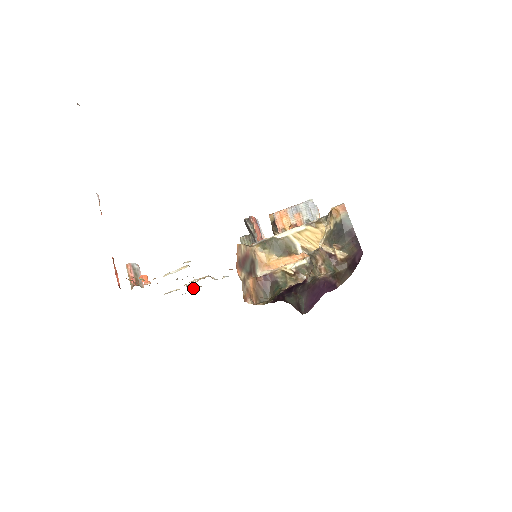
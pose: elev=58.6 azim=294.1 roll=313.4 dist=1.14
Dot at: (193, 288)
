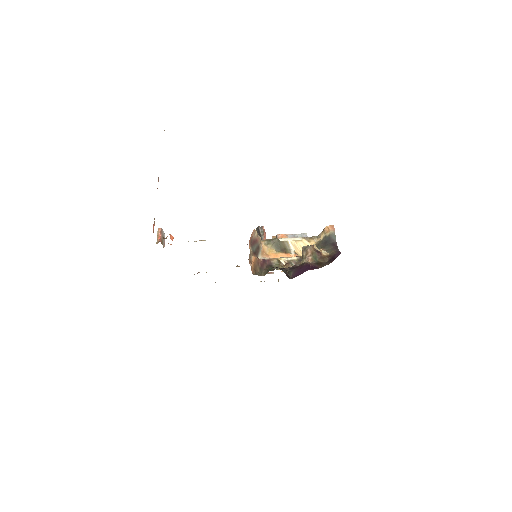
Dot at: occluded
